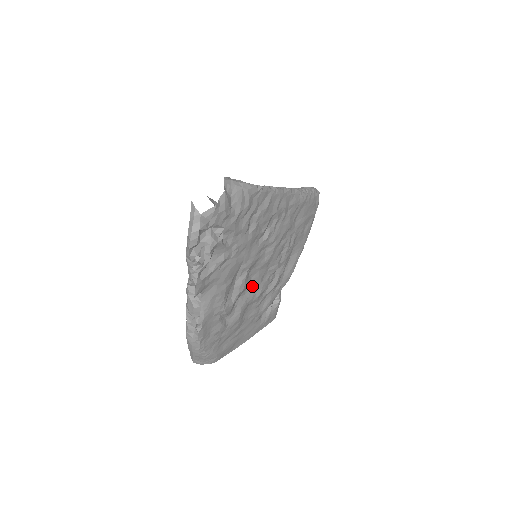
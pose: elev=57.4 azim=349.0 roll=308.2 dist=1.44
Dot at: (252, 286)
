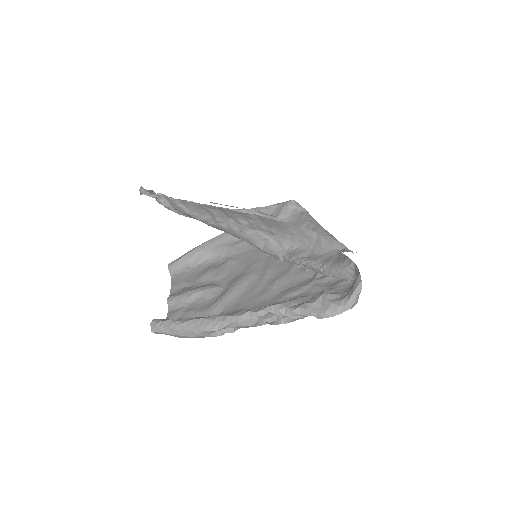
Dot at: (239, 280)
